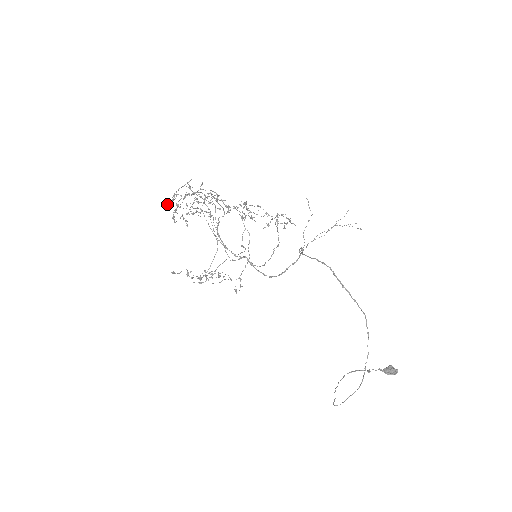
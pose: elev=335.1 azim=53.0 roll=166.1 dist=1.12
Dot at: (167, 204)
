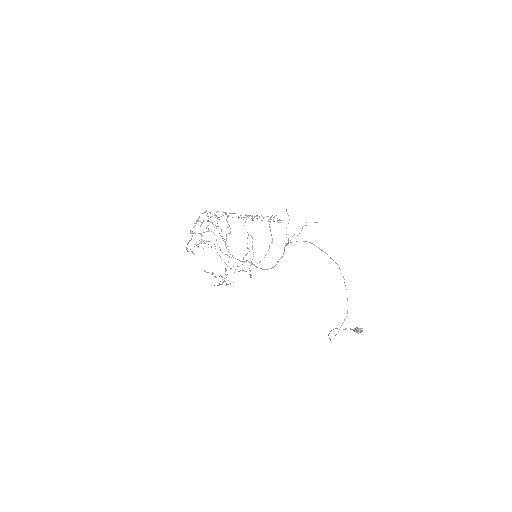
Dot at: (190, 230)
